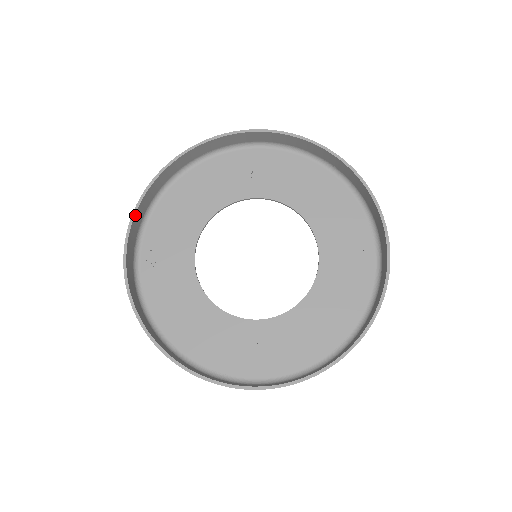
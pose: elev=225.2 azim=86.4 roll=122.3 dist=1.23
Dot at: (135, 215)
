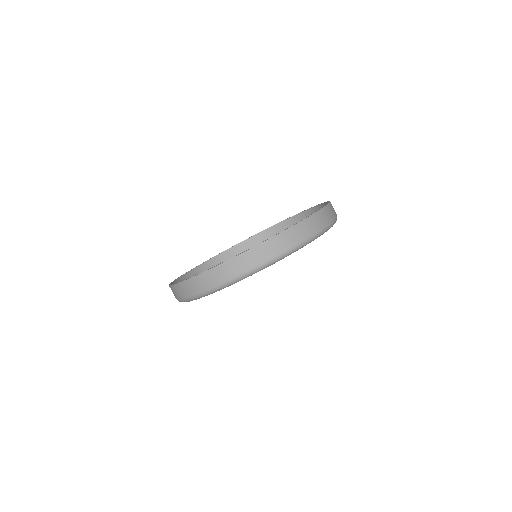
Dot at: (186, 274)
